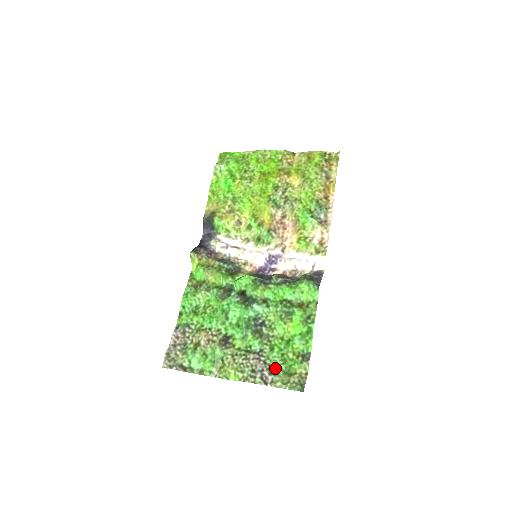
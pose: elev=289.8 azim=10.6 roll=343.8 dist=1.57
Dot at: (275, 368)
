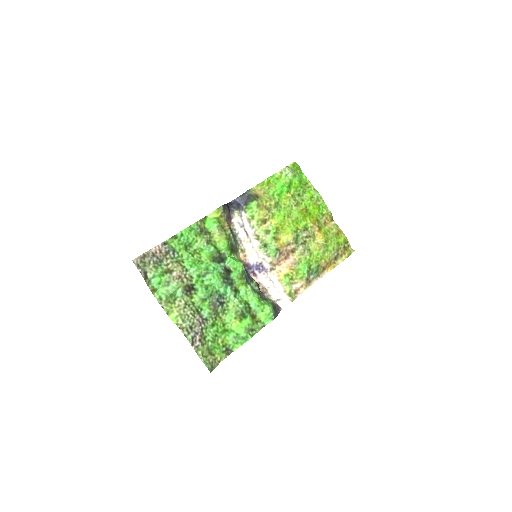
Dot at: (205, 339)
